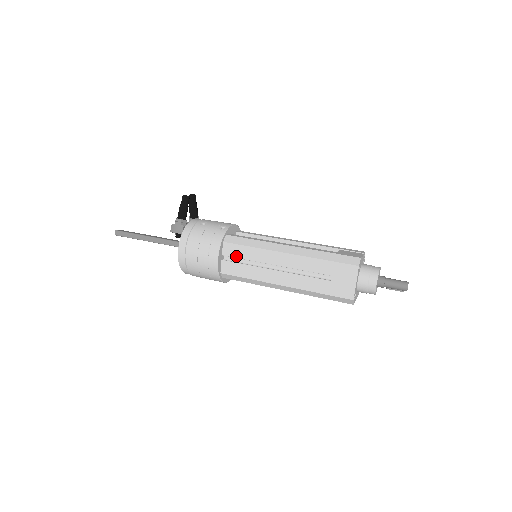
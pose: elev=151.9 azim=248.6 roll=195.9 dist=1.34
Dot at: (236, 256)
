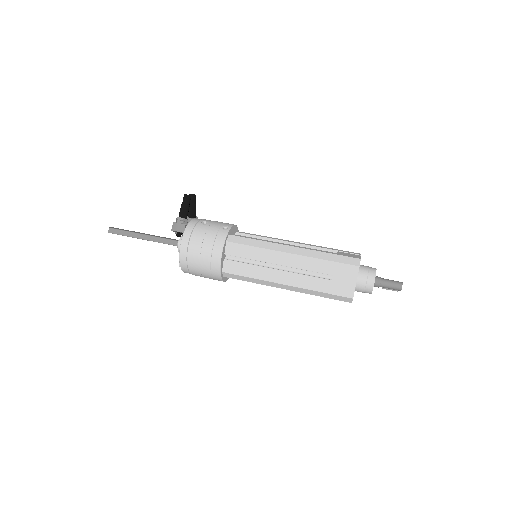
Dot at: (239, 255)
